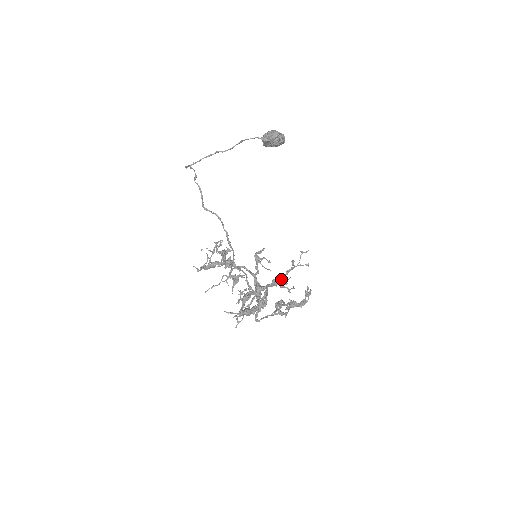
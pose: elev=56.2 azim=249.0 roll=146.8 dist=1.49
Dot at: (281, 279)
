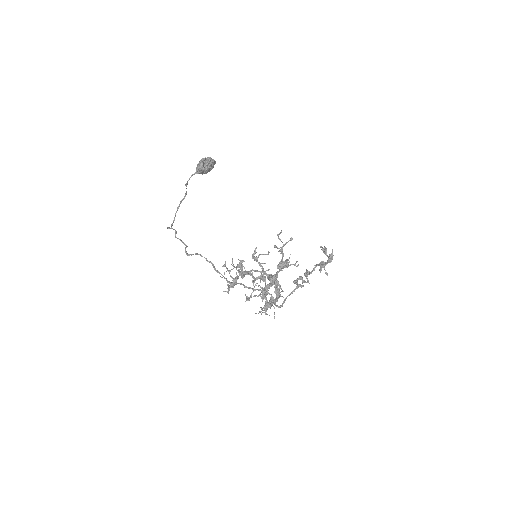
Dot at: (282, 262)
